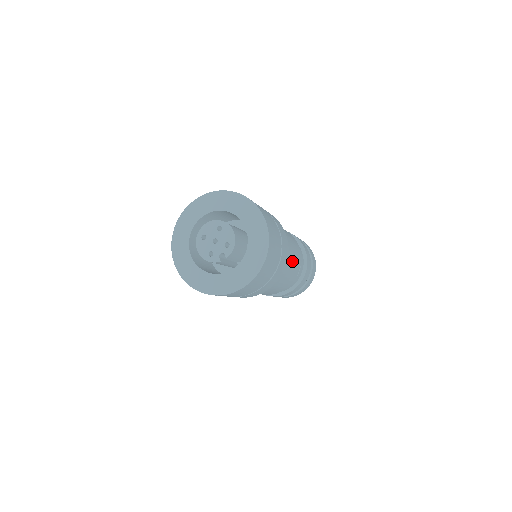
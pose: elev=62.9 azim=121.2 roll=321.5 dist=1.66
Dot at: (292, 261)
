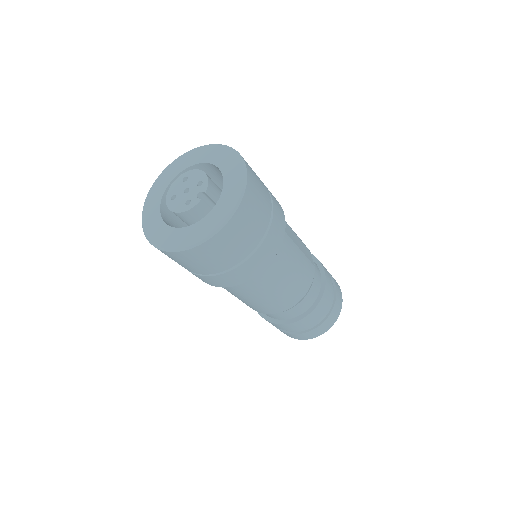
Dot at: (294, 234)
